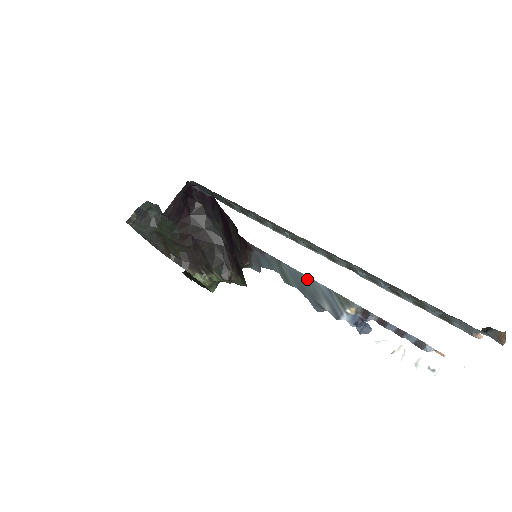
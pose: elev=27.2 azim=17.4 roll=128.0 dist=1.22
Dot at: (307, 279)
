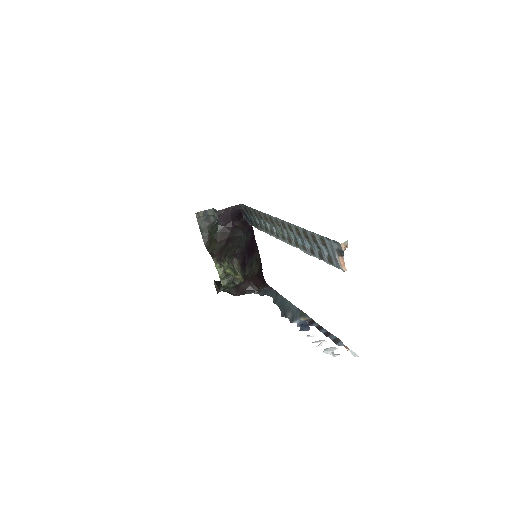
Dot at: (288, 303)
